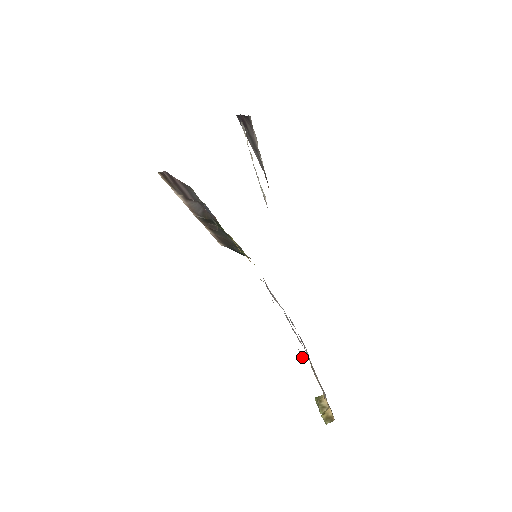
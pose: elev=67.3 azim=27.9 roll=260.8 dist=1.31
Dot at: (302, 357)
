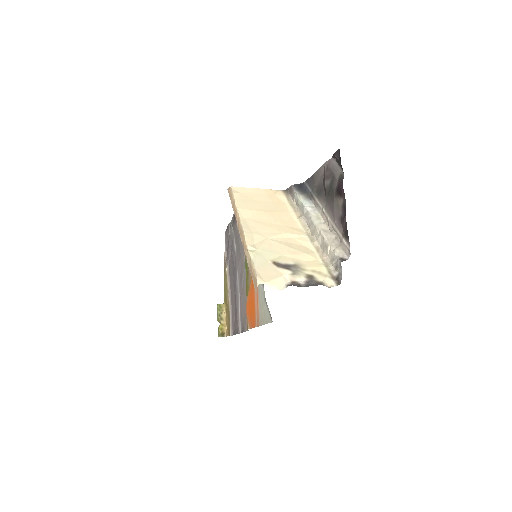
Dot at: (239, 332)
